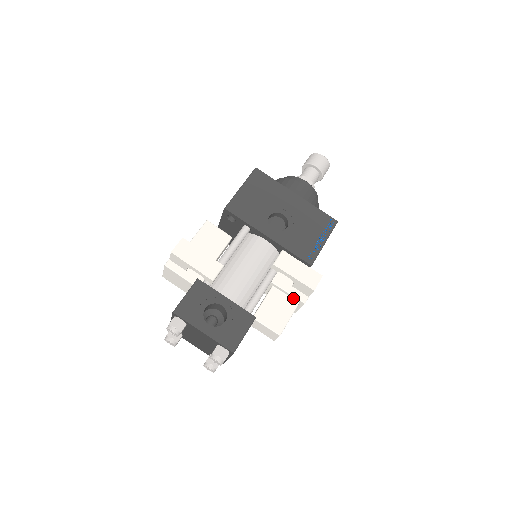
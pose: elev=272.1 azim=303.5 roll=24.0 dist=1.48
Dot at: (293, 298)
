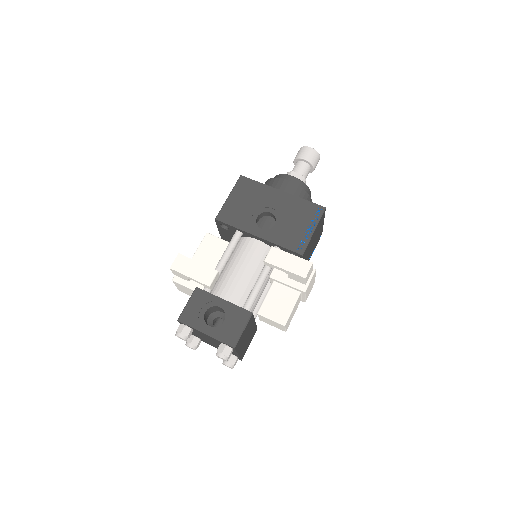
Dot at: (294, 289)
